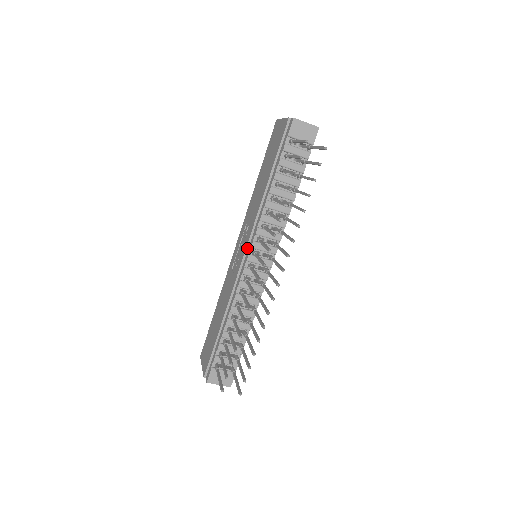
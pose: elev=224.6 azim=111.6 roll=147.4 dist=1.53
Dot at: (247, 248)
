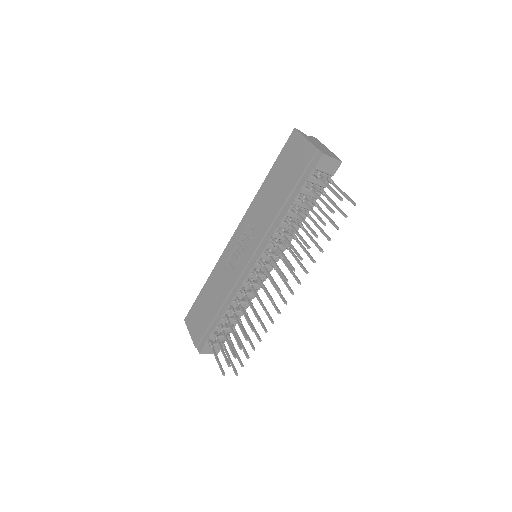
Dot at: (253, 255)
